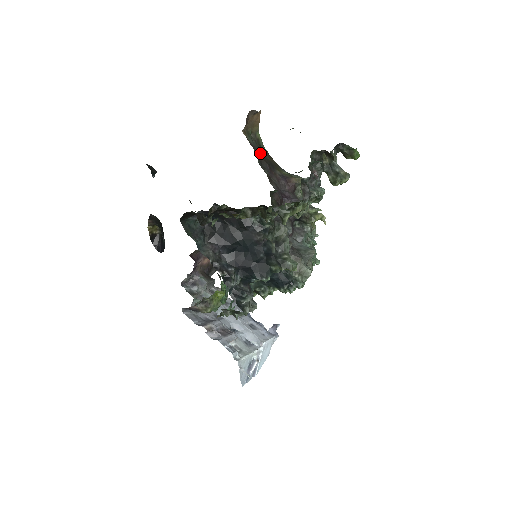
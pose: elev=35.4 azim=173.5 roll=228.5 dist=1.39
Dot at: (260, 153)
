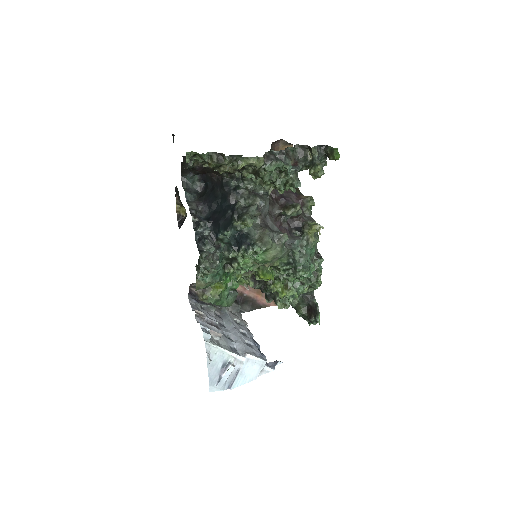
Dot at: occluded
